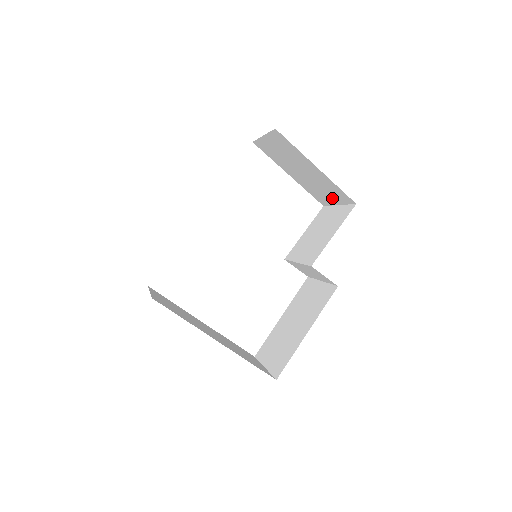
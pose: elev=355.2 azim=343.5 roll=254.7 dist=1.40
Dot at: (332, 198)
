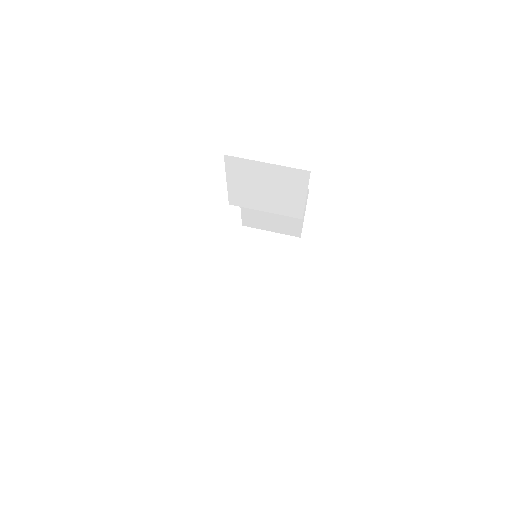
Dot at: occluded
